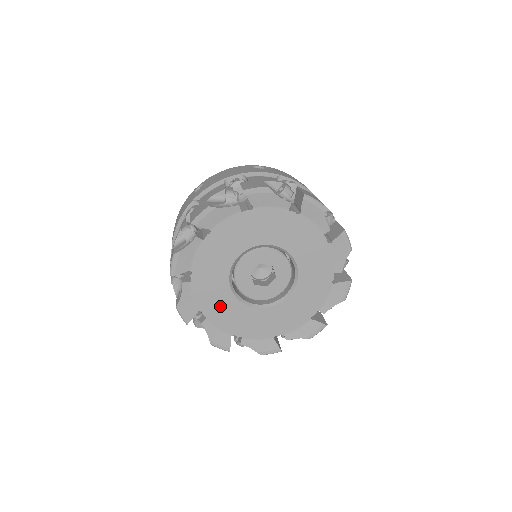
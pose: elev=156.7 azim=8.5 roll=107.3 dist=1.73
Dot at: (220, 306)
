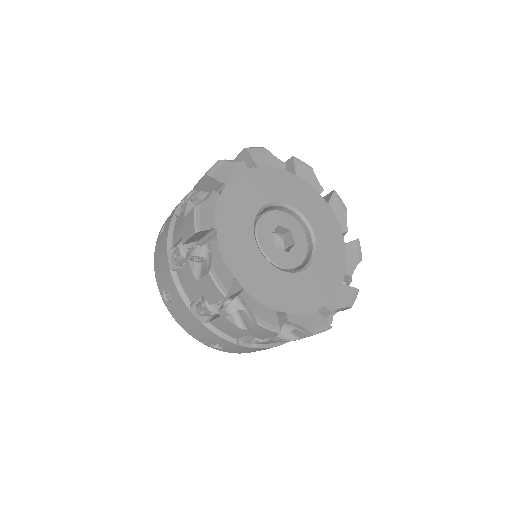
Dot at: (239, 204)
